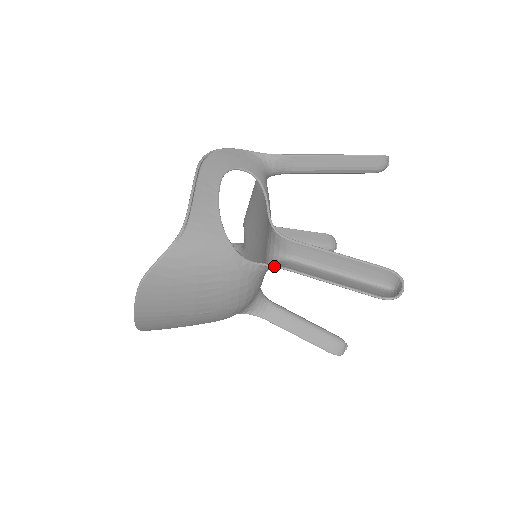
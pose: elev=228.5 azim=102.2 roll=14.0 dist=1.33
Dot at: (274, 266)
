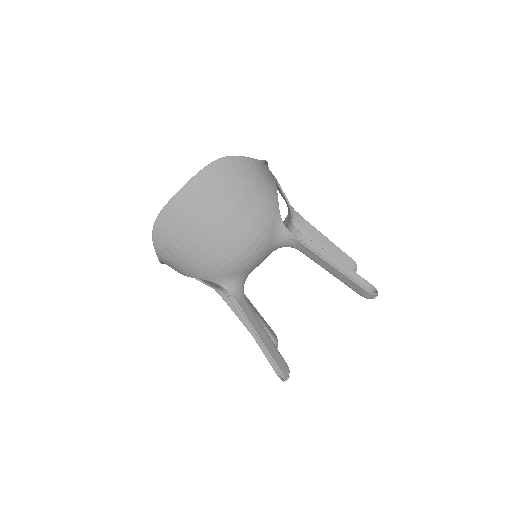
Dot at: (292, 234)
